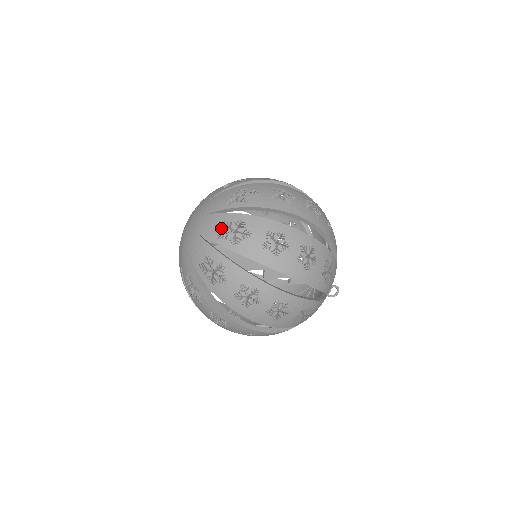
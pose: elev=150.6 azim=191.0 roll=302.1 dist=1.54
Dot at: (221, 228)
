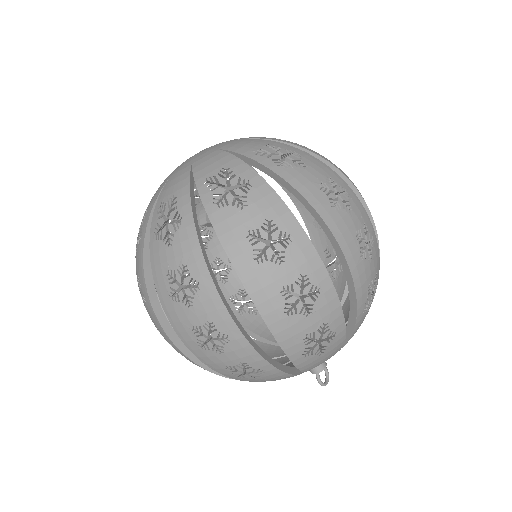
Dot at: occluded
